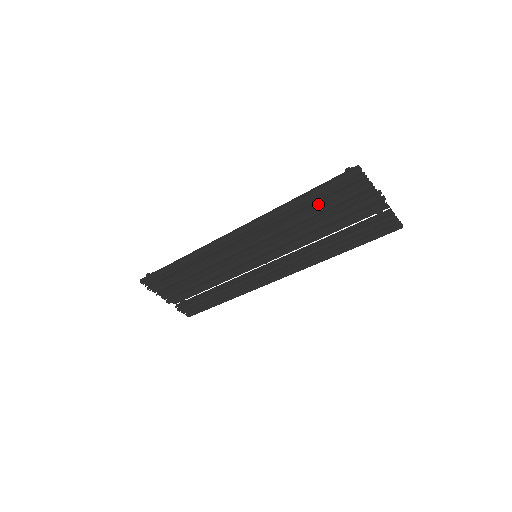
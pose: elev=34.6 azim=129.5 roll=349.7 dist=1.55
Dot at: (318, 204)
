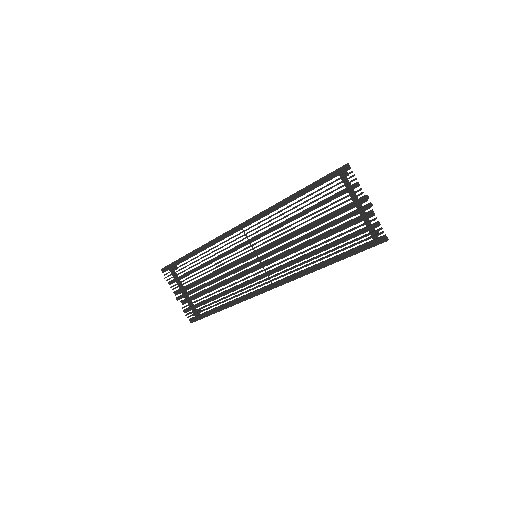
Dot at: (310, 199)
